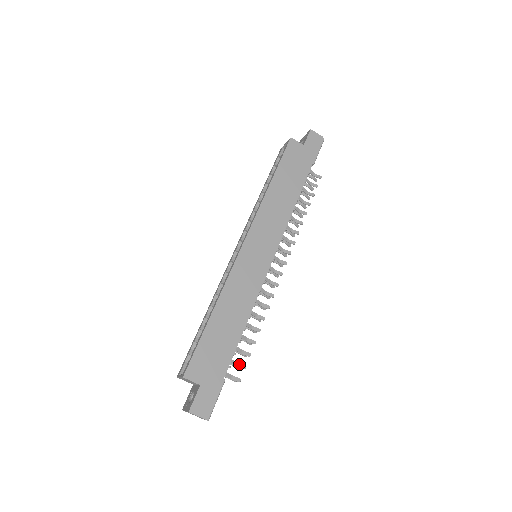
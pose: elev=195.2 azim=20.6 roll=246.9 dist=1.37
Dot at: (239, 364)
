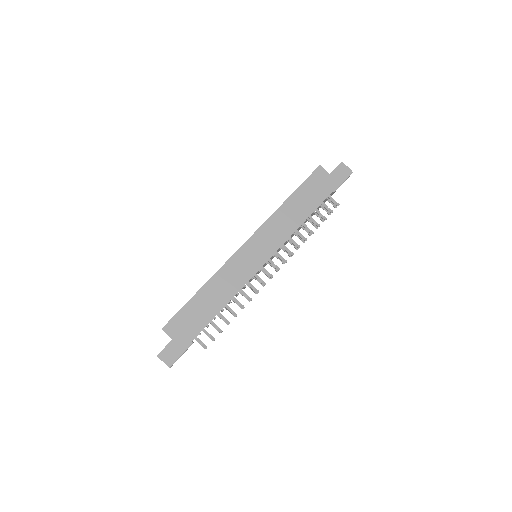
Dot at: (211, 336)
